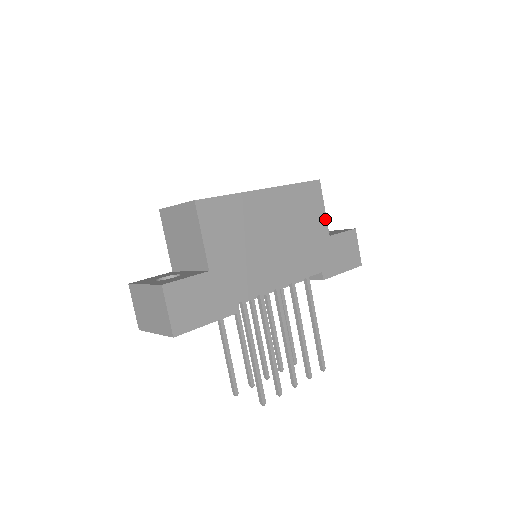
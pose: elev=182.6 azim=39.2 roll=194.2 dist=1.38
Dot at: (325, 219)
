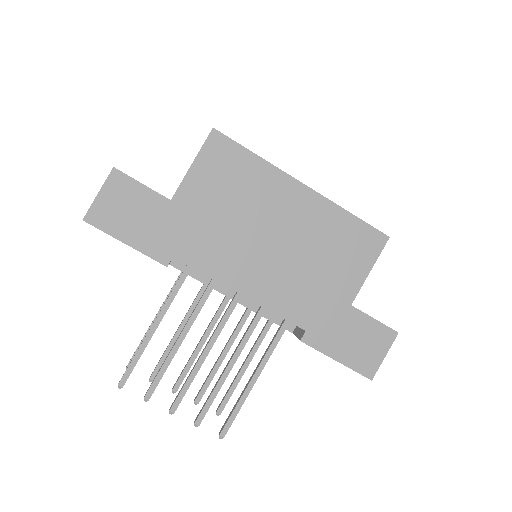
Dot at: (361, 282)
